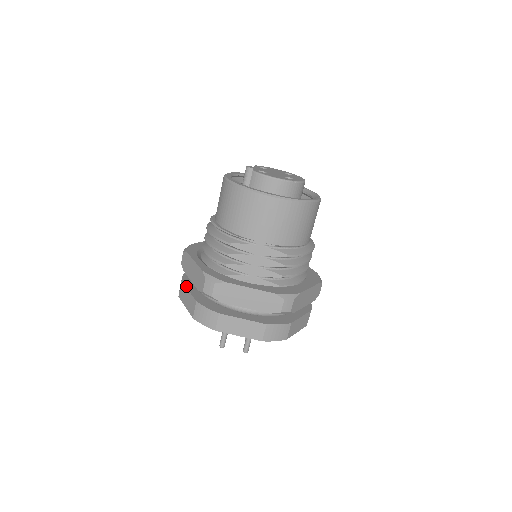
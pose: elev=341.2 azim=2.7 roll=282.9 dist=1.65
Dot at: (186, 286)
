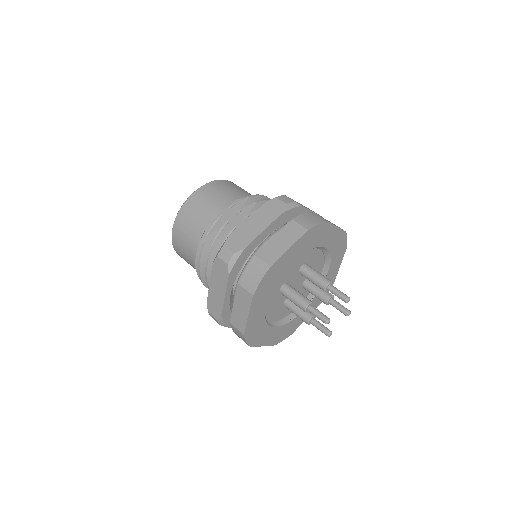
Dot at: (232, 311)
